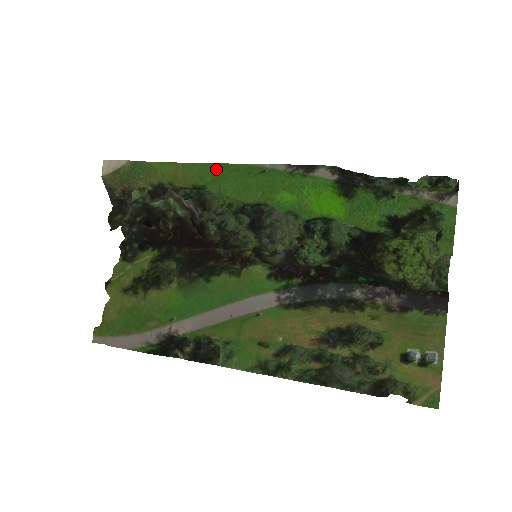
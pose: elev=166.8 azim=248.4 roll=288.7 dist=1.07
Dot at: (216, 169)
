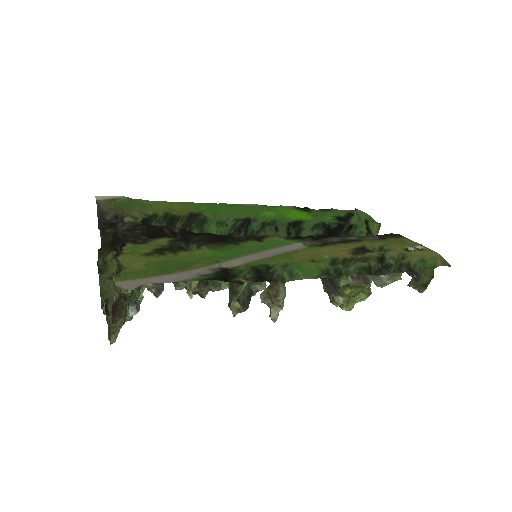
Dot at: (208, 205)
